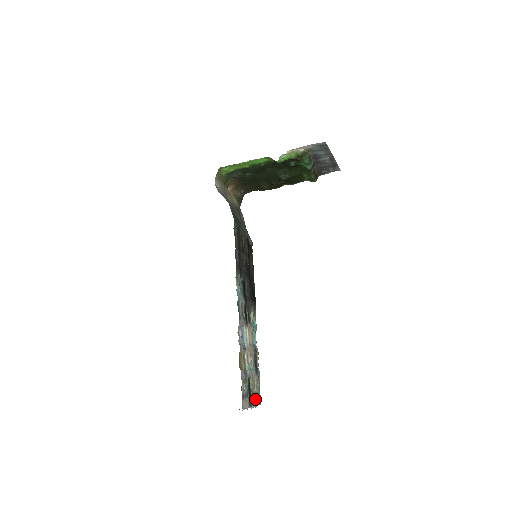
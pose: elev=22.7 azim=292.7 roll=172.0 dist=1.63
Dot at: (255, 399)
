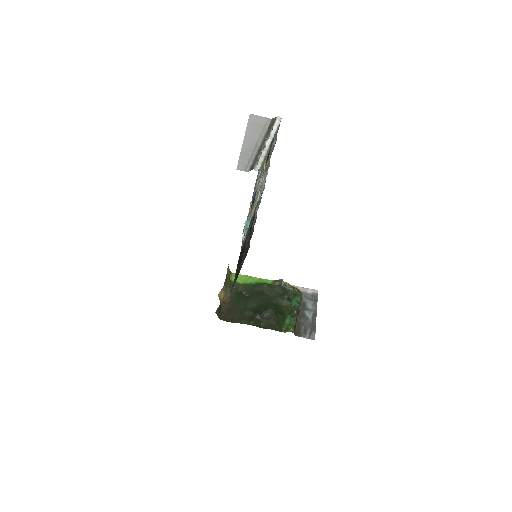
Dot at: (264, 159)
